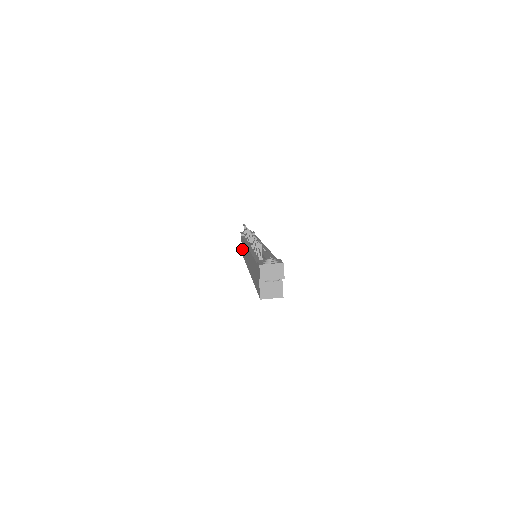
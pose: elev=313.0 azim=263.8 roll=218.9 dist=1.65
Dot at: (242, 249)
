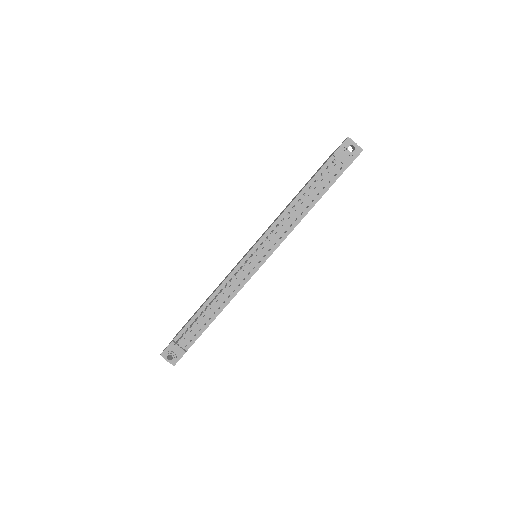
Dot at: occluded
